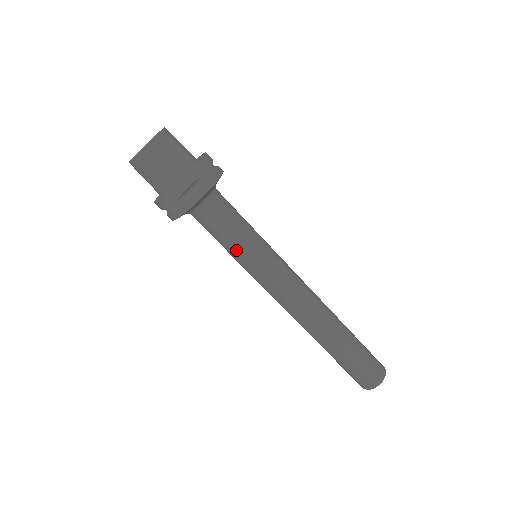
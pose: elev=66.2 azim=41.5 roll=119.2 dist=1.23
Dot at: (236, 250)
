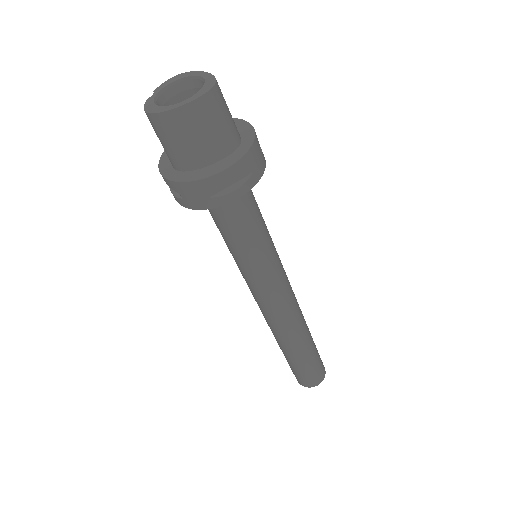
Dot at: (244, 253)
